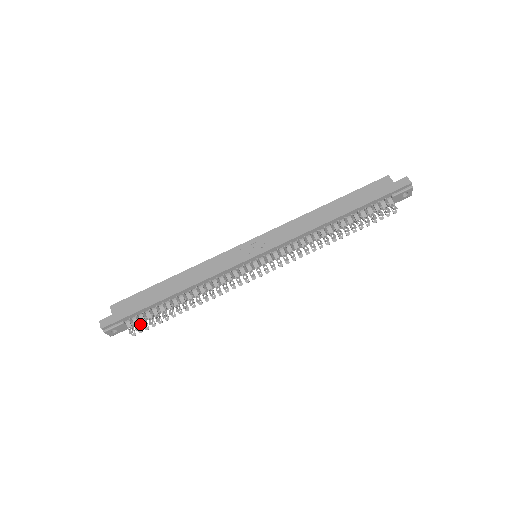
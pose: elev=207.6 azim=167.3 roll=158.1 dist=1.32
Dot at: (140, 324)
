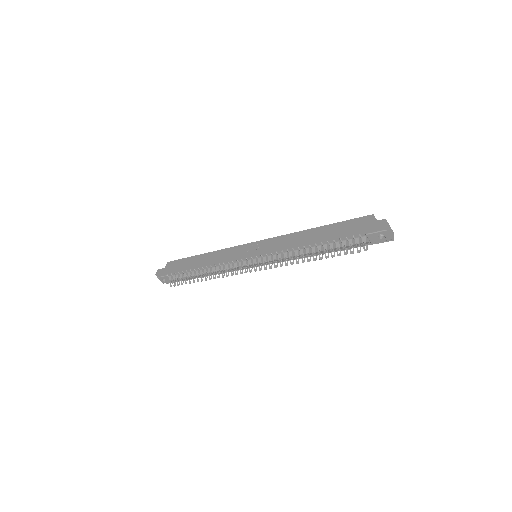
Dot at: occluded
